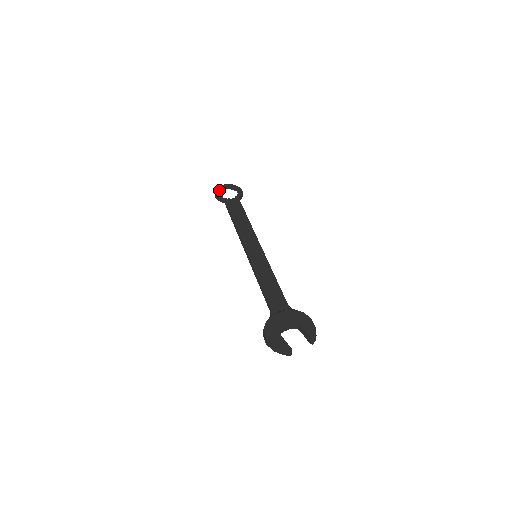
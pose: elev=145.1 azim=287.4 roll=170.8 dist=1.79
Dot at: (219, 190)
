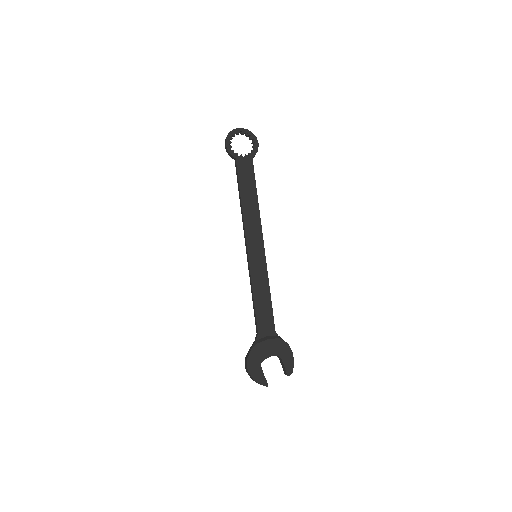
Dot at: (231, 137)
